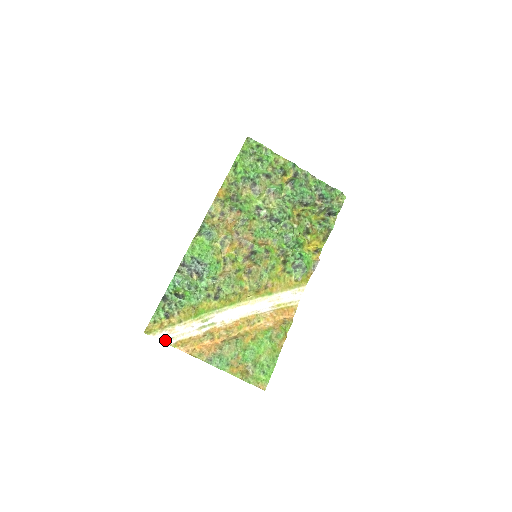
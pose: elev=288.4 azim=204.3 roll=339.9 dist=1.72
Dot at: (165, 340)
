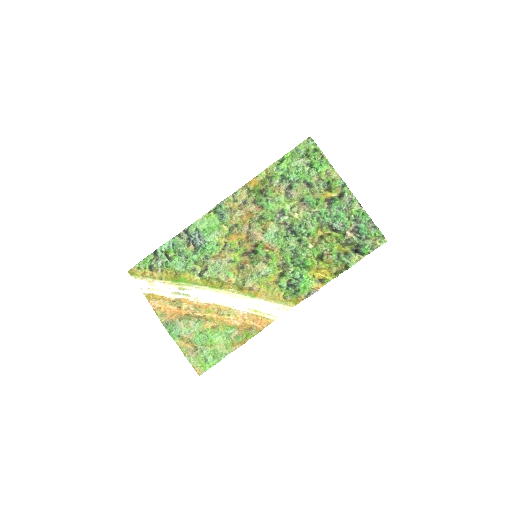
Dot at: (142, 287)
